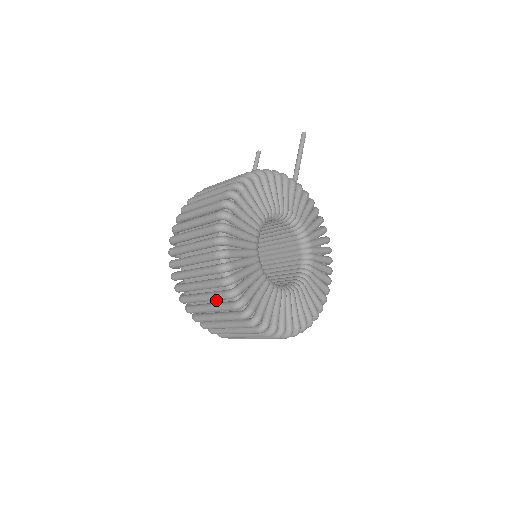
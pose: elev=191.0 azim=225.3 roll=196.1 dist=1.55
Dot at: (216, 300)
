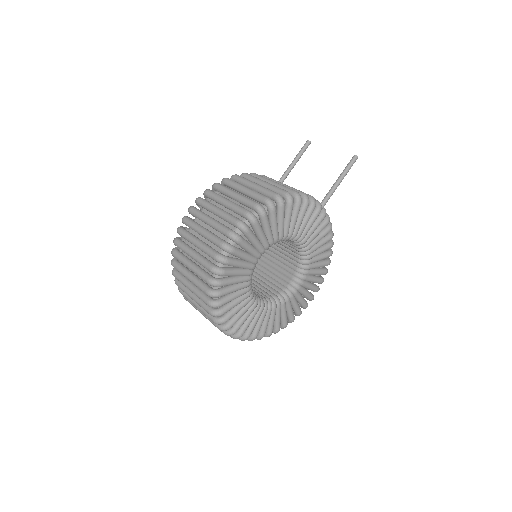
Dot at: occluded
